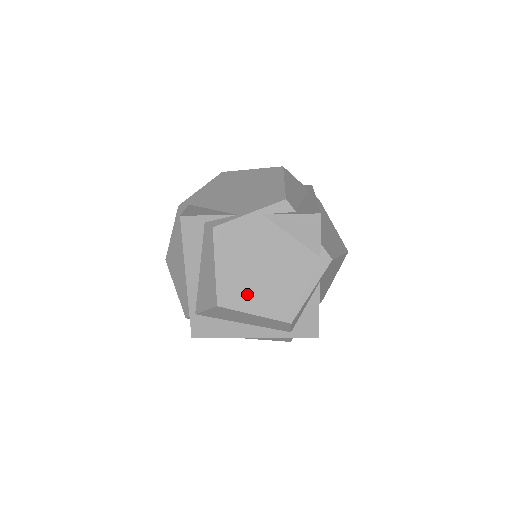
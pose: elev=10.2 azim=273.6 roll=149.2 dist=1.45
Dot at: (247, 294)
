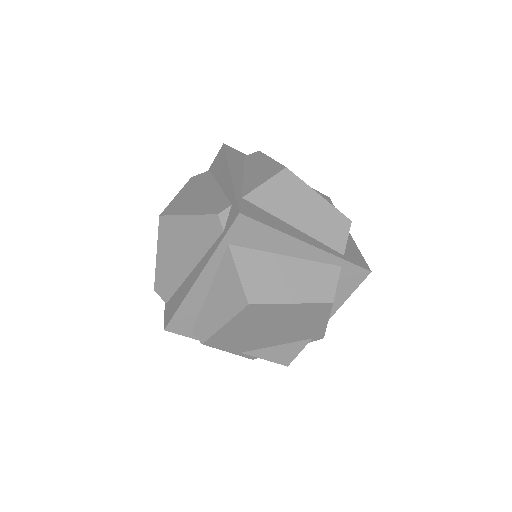
Dot at: occluded
